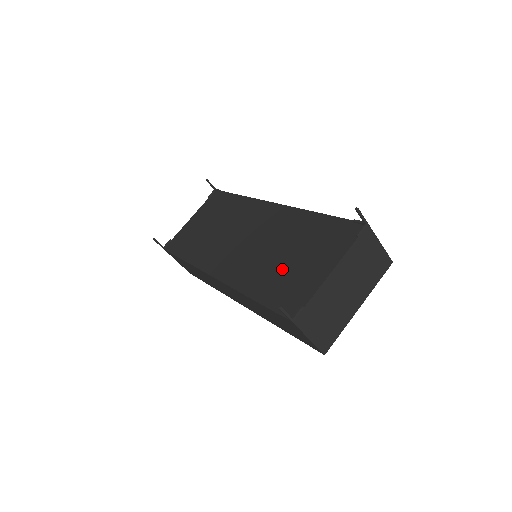
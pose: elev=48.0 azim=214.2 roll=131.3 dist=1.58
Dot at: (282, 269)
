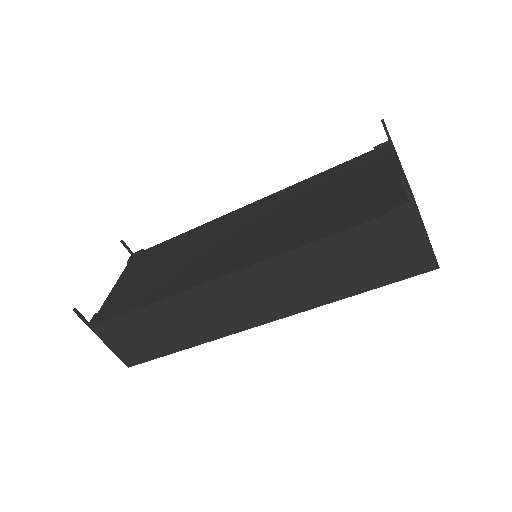
Dot at: (332, 206)
